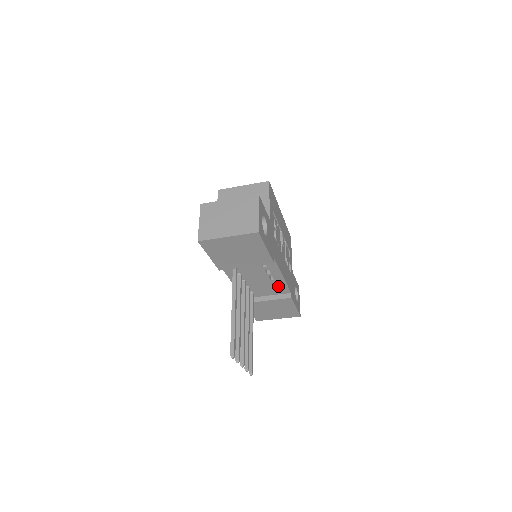
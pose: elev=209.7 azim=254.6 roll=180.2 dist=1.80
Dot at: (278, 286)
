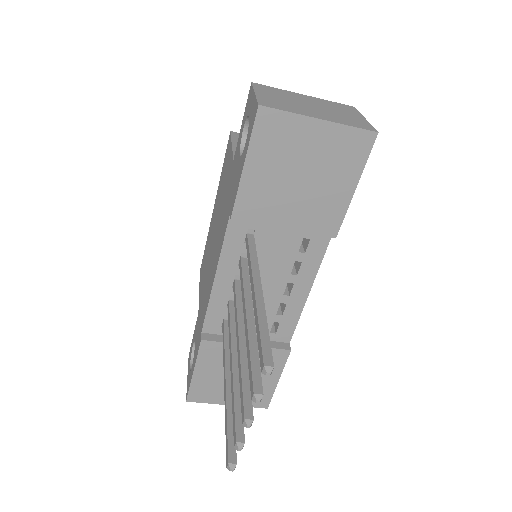
Dot at: (283, 316)
